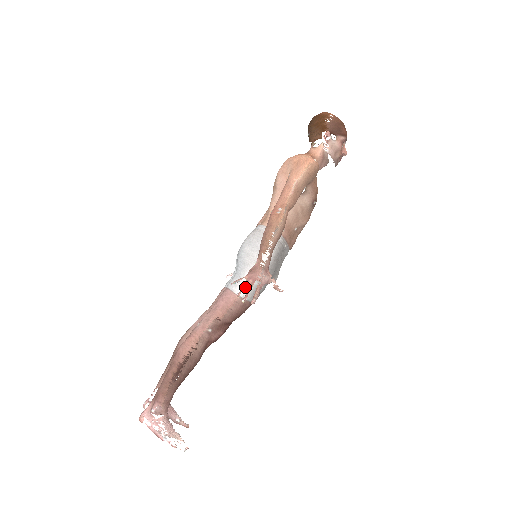
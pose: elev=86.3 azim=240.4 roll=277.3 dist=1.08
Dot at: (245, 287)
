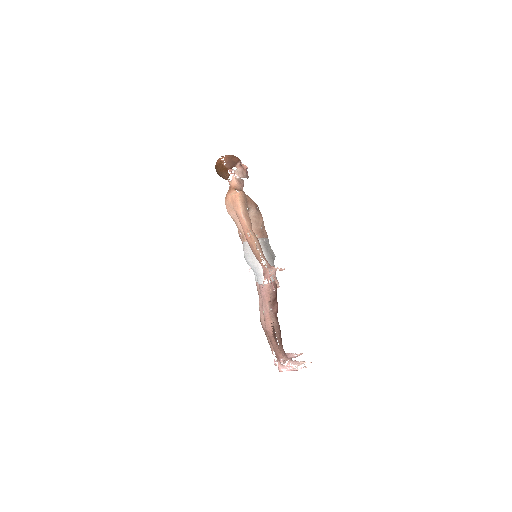
Dot at: occluded
